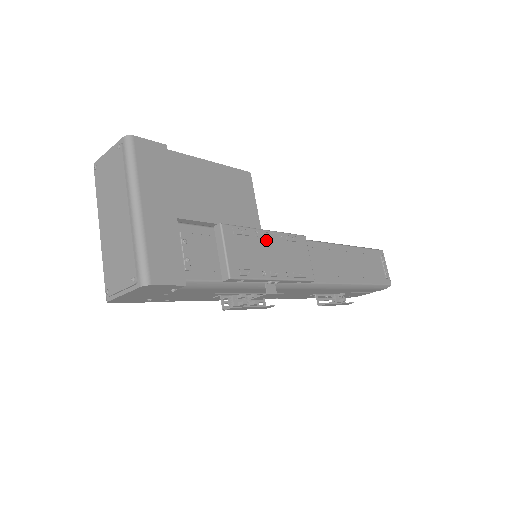
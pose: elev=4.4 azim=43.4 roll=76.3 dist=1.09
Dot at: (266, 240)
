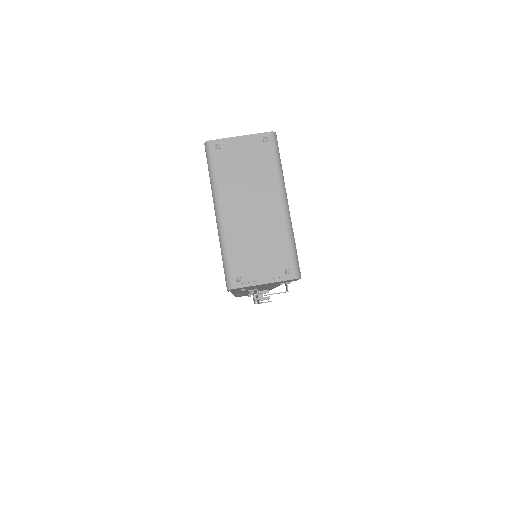
Dot at: occluded
